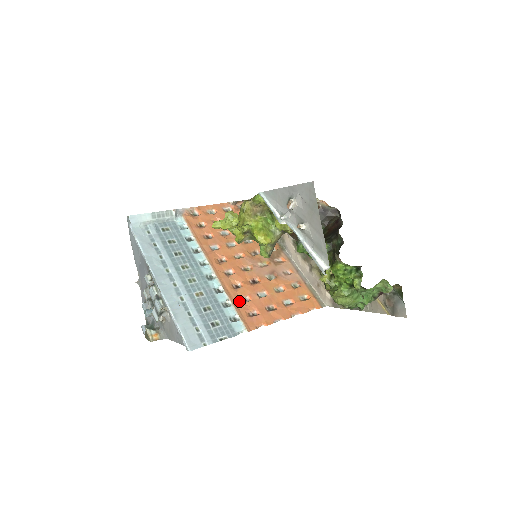
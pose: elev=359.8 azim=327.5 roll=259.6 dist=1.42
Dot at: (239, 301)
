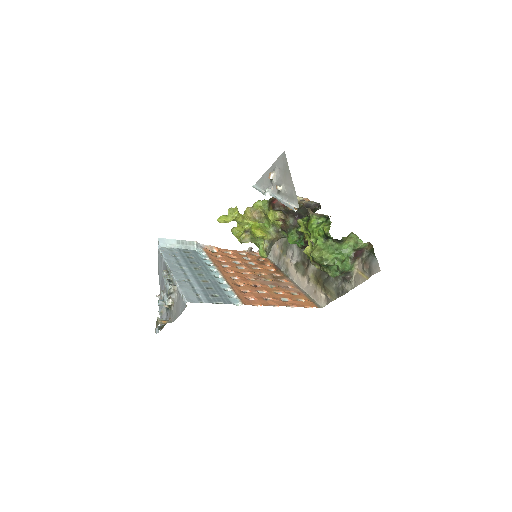
Dot at: (239, 291)
